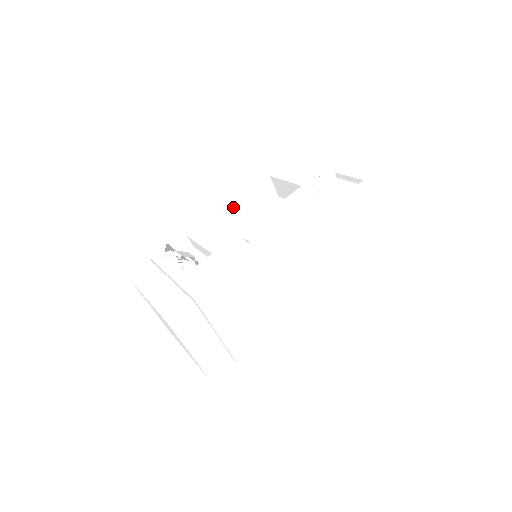
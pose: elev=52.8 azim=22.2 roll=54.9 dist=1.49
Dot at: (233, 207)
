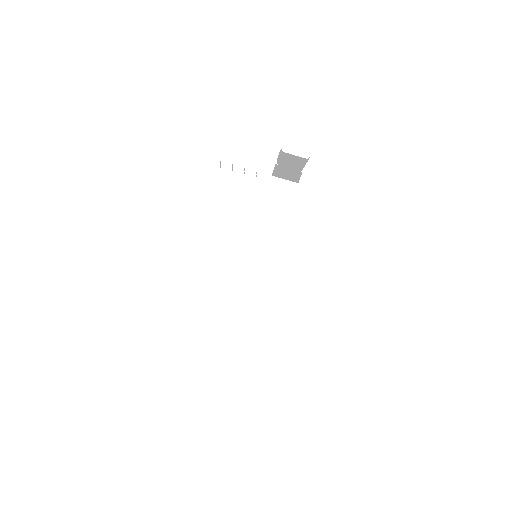
Dot at: occluded
